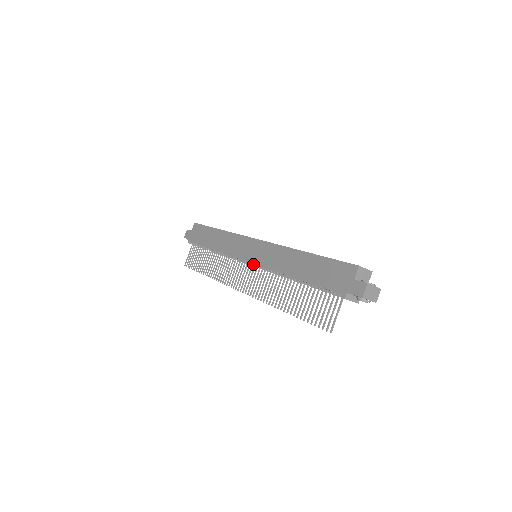
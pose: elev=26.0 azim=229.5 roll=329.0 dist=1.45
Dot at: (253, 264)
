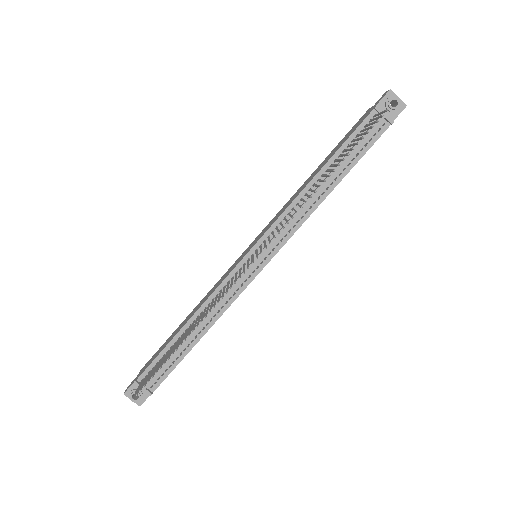
Dot at: (257, 250)
